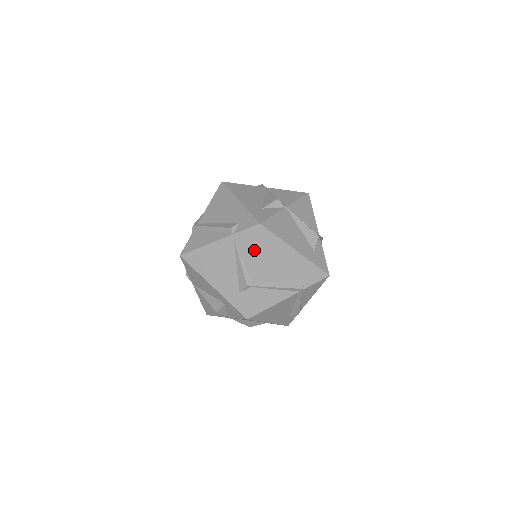
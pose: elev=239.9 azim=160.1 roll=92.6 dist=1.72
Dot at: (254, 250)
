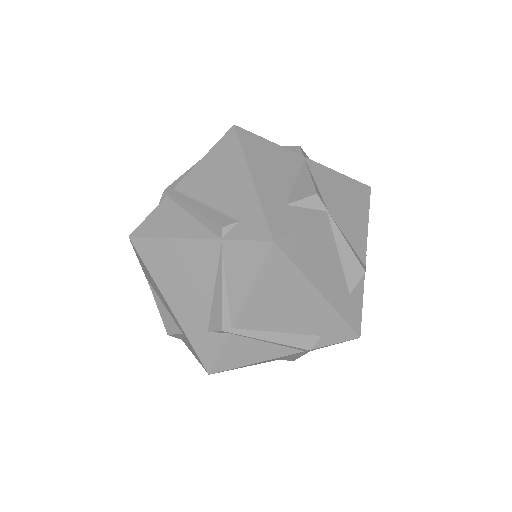
Dot at: (250, 280)
